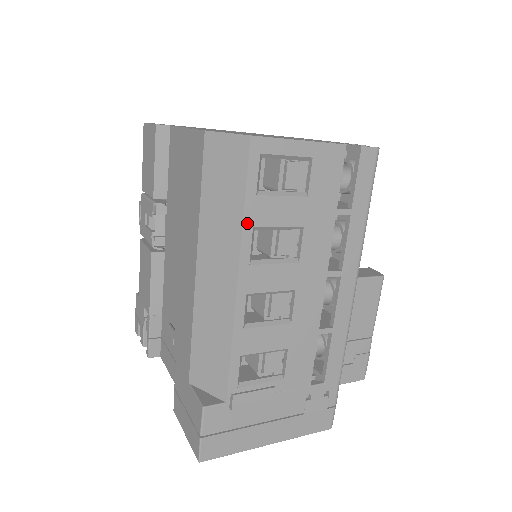
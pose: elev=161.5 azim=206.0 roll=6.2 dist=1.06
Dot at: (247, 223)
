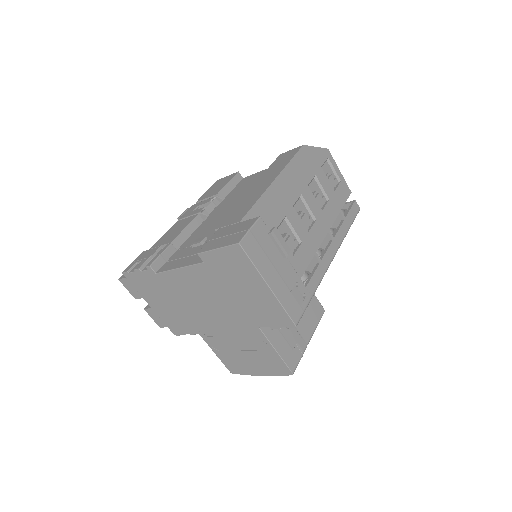
Dot at: (314, 171)
